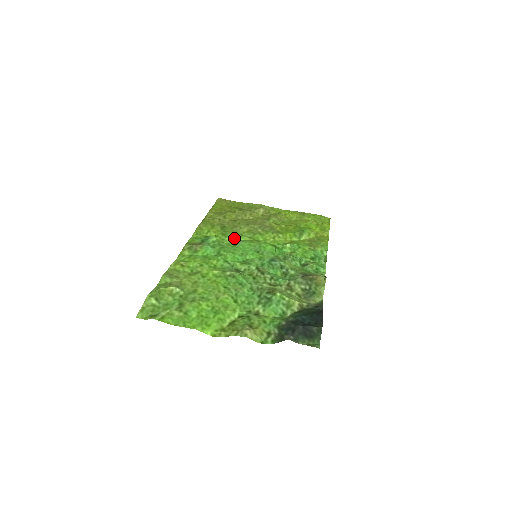
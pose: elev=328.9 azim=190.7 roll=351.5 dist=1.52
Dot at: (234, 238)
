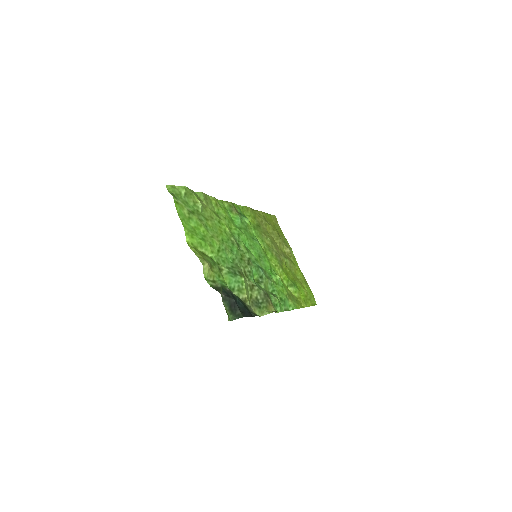
Dot at: (257, 236)
